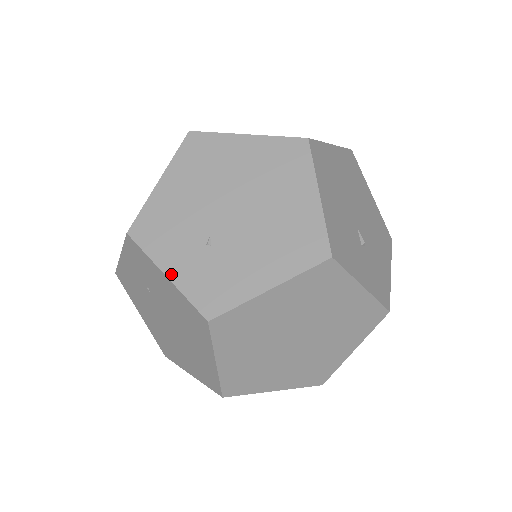
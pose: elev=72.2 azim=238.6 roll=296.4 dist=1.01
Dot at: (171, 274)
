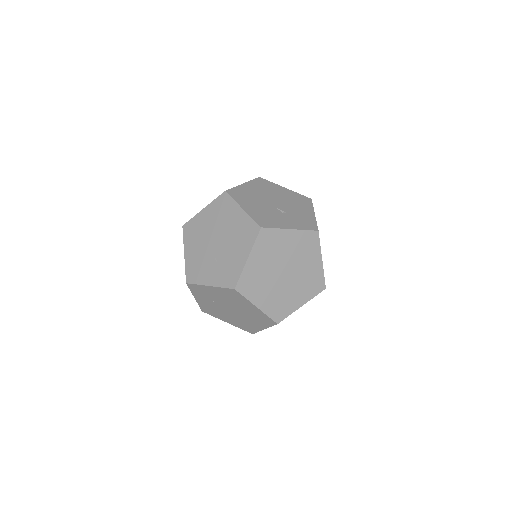
Dot at: (211, 284)
